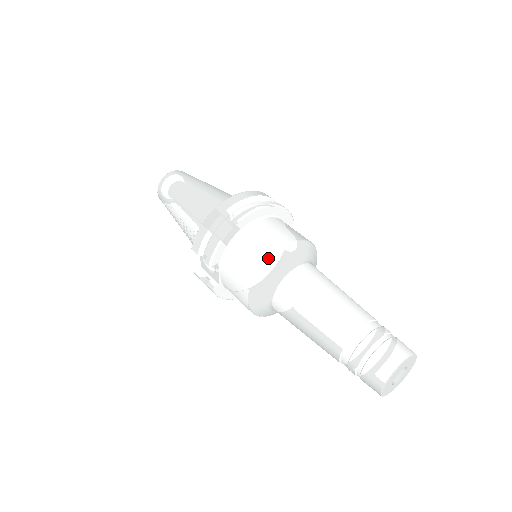
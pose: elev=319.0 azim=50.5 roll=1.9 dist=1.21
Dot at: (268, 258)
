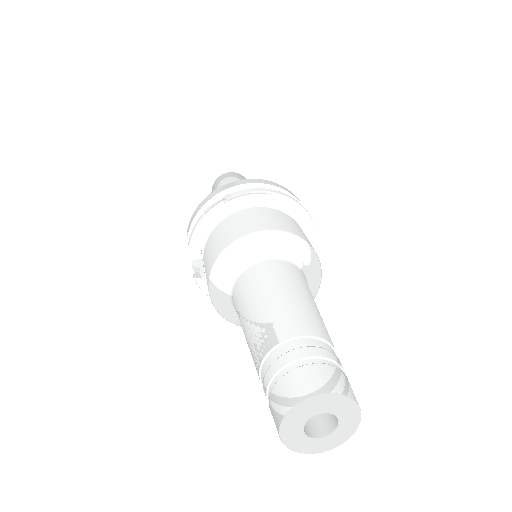
Dot at: (234, 240)
